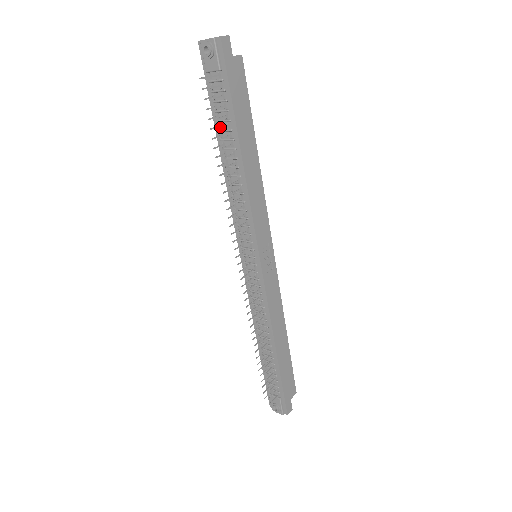
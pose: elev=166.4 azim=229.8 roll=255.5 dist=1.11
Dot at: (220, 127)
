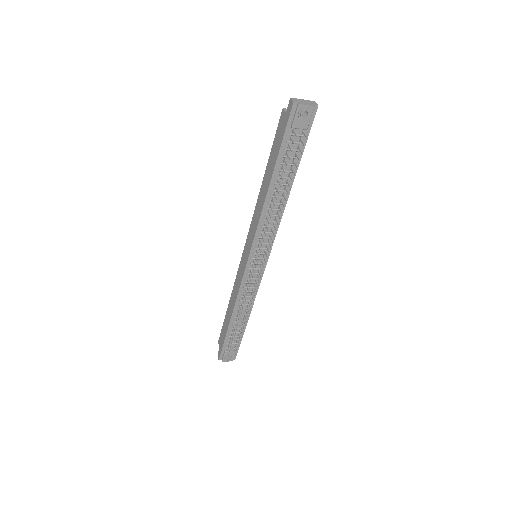
Dot at: (282, 168)
